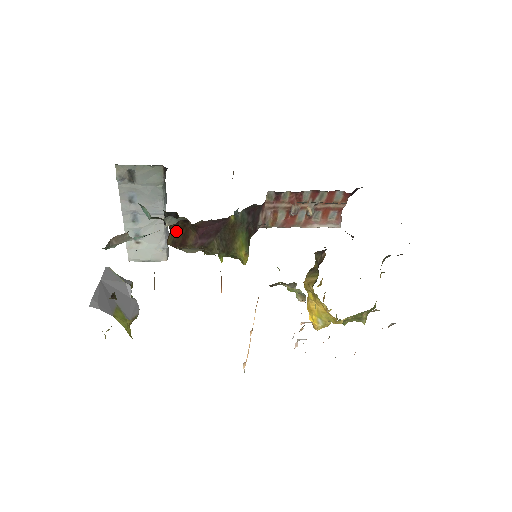
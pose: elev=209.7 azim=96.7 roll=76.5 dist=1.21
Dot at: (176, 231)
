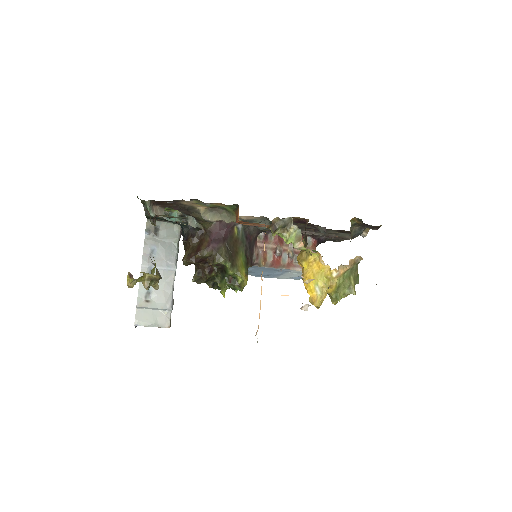
Dot at: (192, 246)
